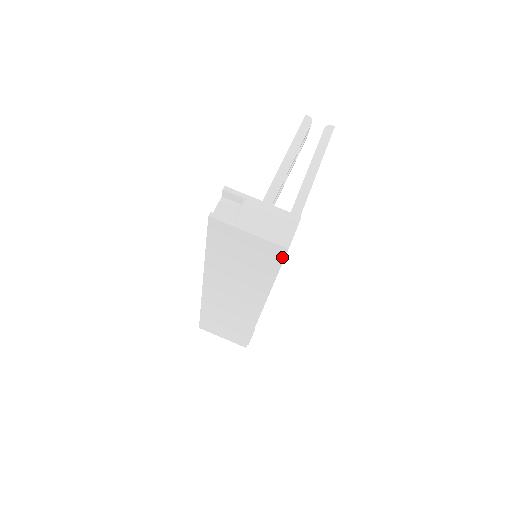
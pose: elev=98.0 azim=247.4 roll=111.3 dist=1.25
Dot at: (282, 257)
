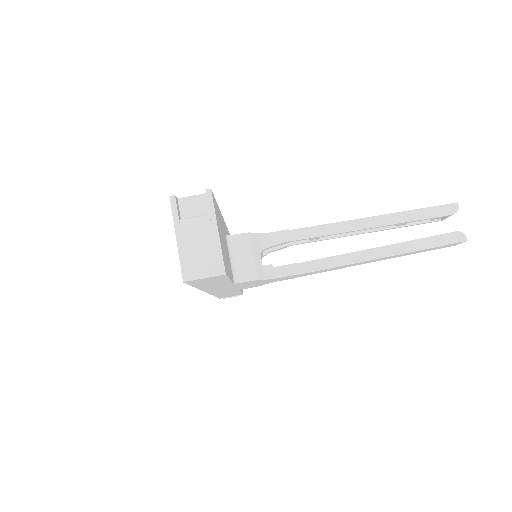
Dot at: occluded
